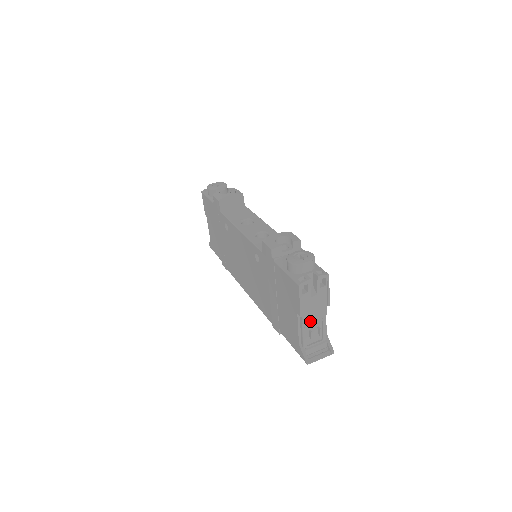
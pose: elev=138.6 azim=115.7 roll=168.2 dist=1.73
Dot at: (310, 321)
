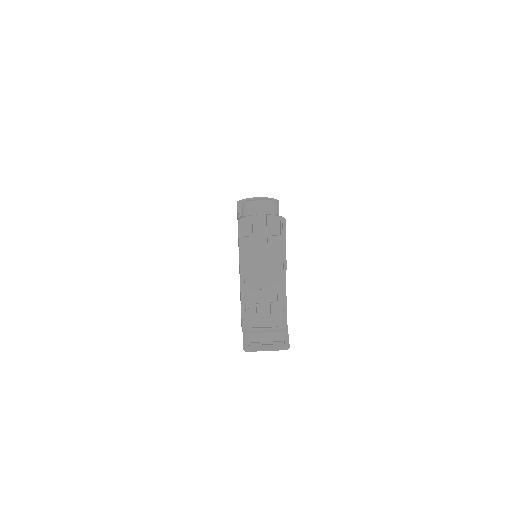
Dot at: (257, 286)
